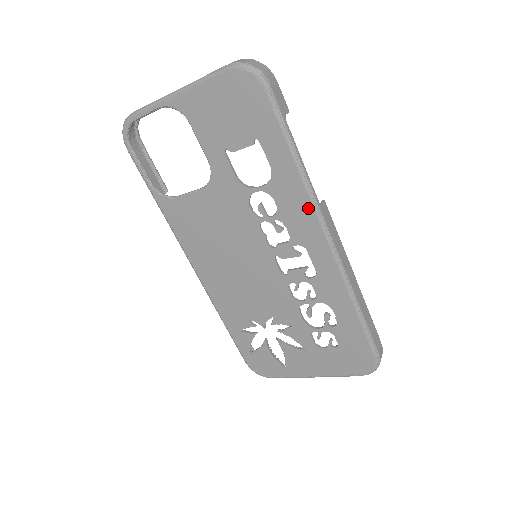
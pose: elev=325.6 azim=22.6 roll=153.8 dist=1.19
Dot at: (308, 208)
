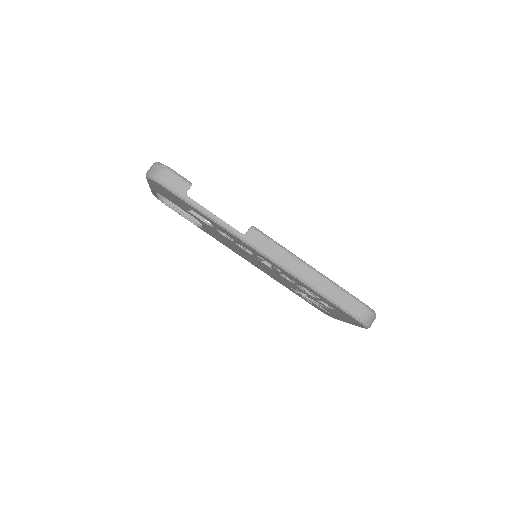
Dot at: (238, 239)
